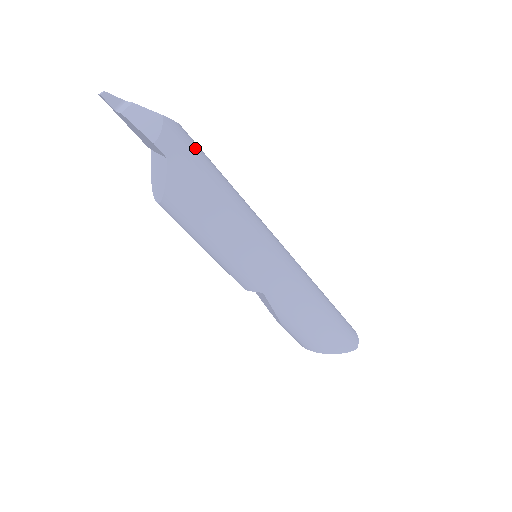
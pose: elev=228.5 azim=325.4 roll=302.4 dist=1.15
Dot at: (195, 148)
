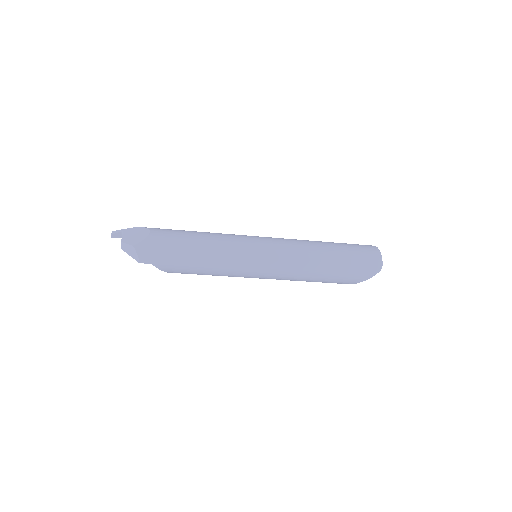
Dot at: (163, 244)
